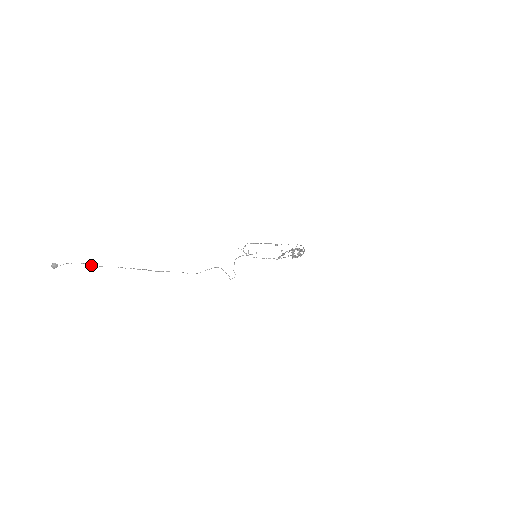
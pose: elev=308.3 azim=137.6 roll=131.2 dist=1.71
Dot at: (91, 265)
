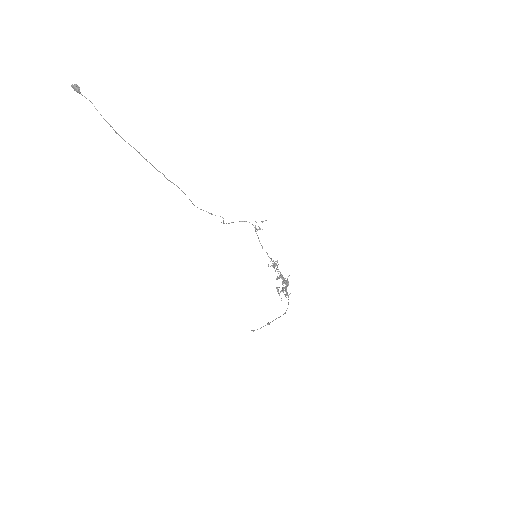
Dot at: (115, 131)
